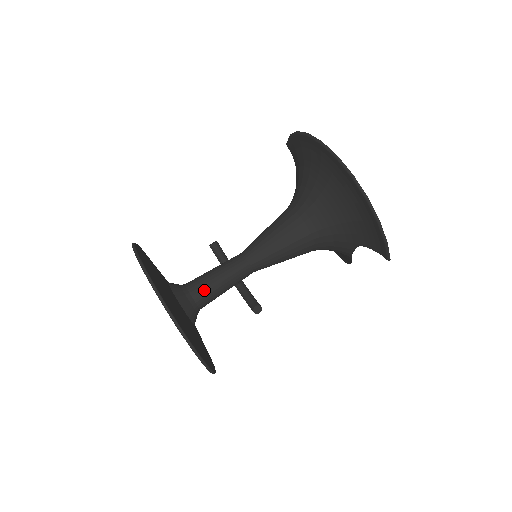
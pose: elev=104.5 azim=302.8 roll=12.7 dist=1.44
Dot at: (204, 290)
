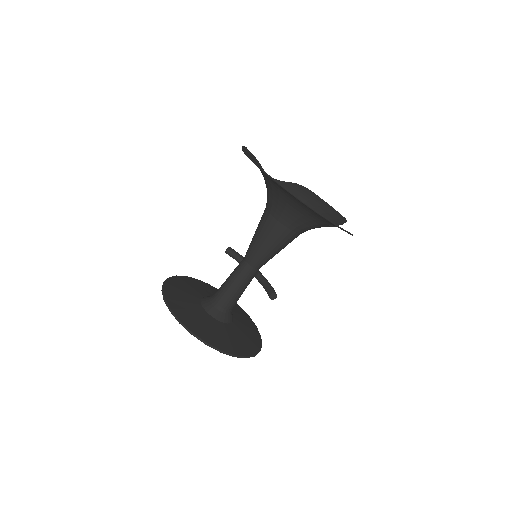
Dot at: (226, 298)
